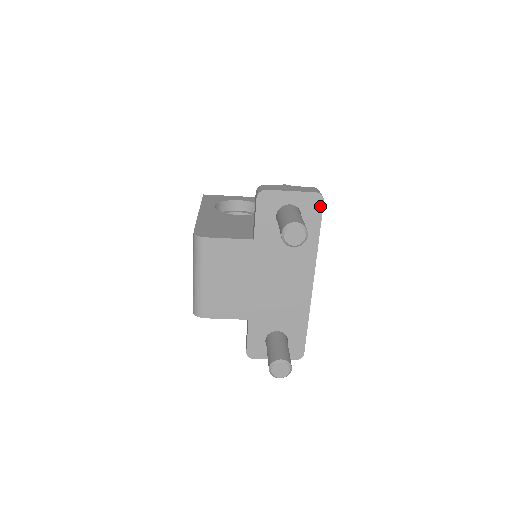
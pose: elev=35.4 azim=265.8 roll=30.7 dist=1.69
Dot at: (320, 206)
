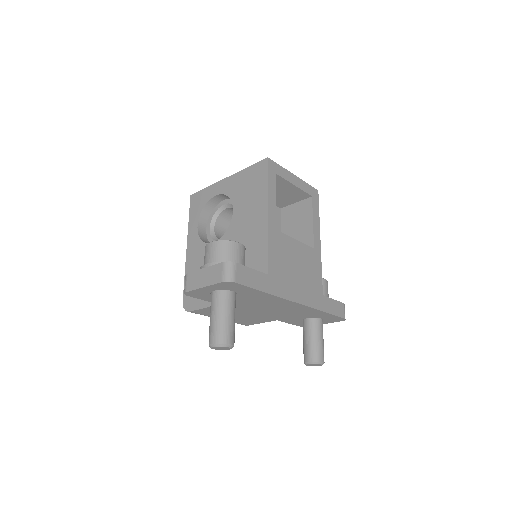
Dot at: (237, 284)
